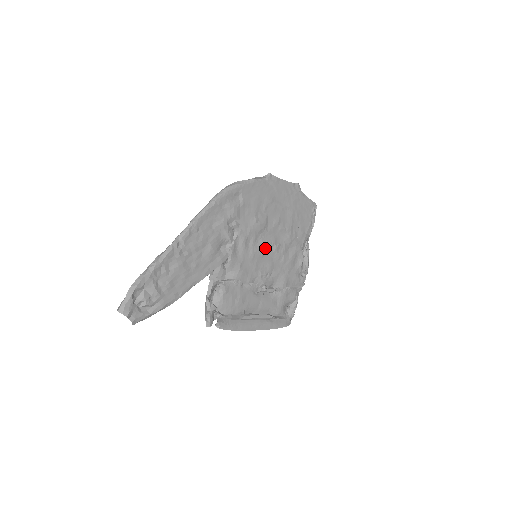
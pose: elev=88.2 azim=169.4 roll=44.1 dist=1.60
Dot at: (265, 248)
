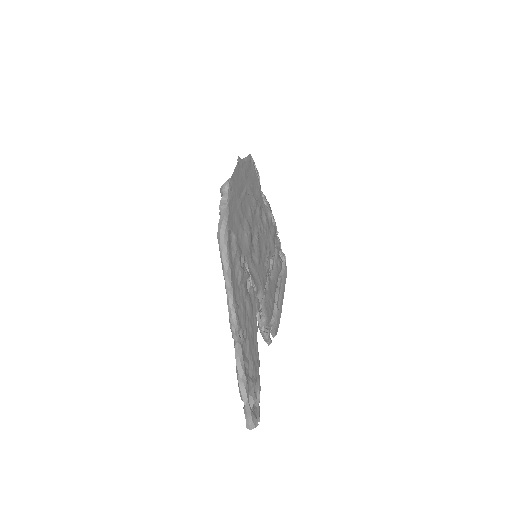
Dot at: (258, 243)
